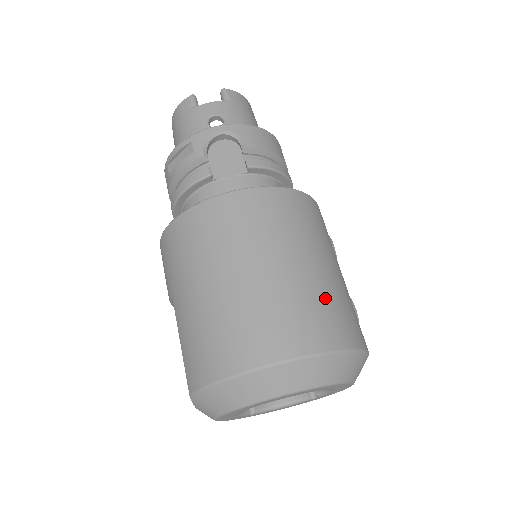
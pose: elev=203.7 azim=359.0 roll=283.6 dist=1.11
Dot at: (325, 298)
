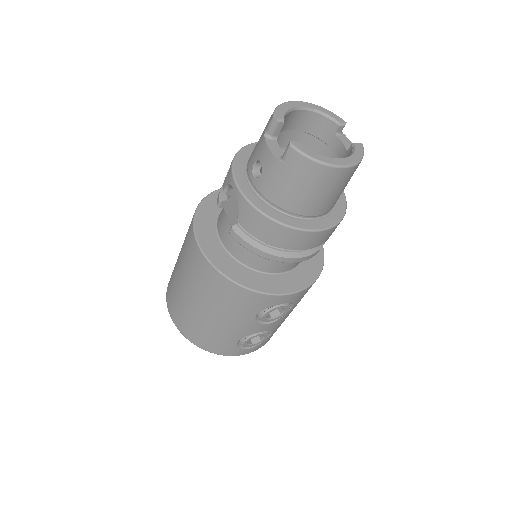
Dot at: (198, 325)
